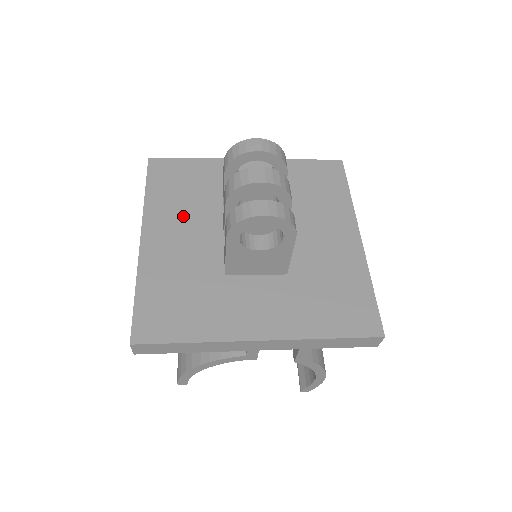
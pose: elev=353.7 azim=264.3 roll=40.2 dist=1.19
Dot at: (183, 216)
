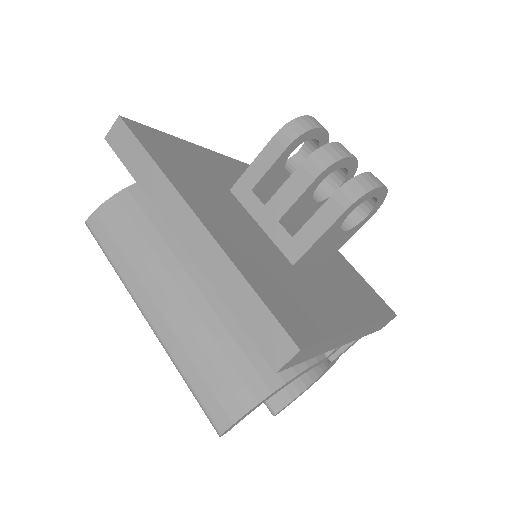
Dot at: (212, 197)
